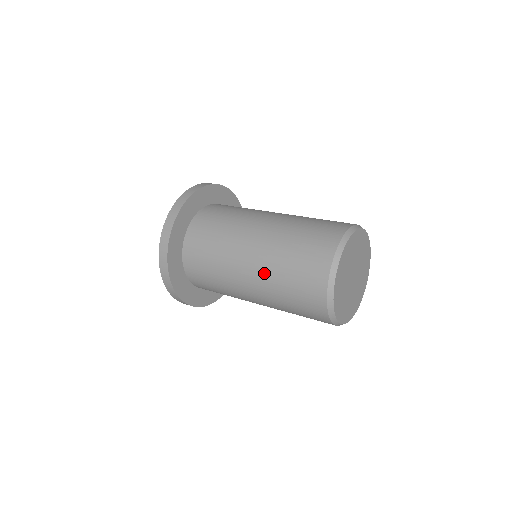
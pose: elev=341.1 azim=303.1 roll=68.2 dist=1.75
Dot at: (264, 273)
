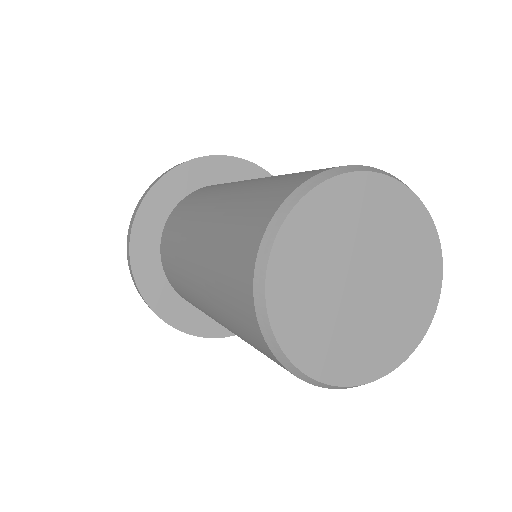
Dot at: (207, 295)
